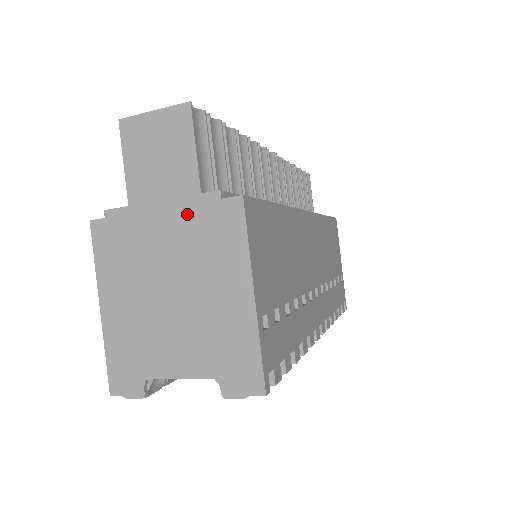
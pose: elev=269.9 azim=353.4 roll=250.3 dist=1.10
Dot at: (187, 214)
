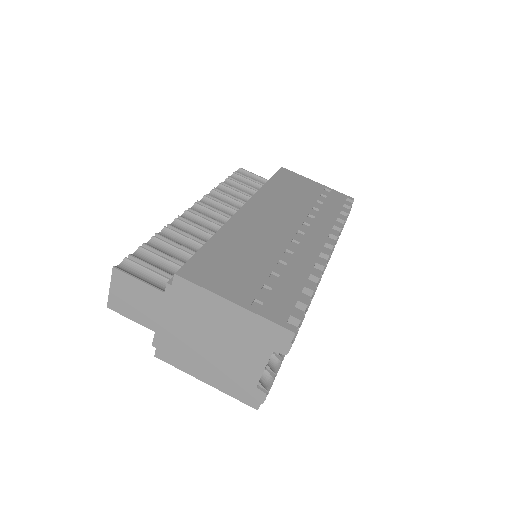
Dot at: (172, 307)
